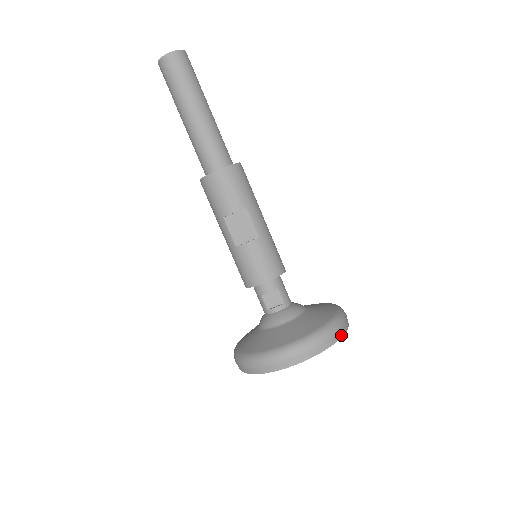
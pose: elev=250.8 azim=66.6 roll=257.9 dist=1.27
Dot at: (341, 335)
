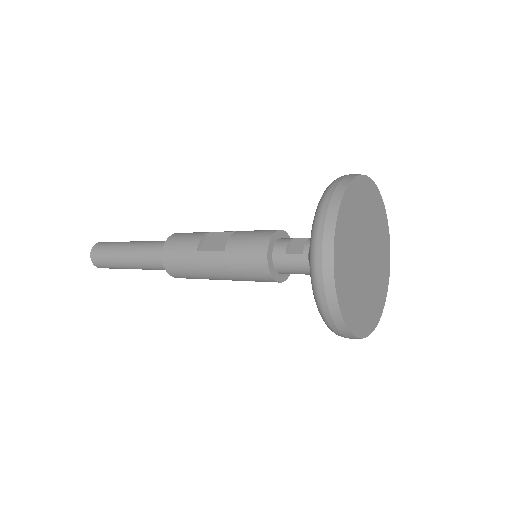
Dot at: (368, 179)
